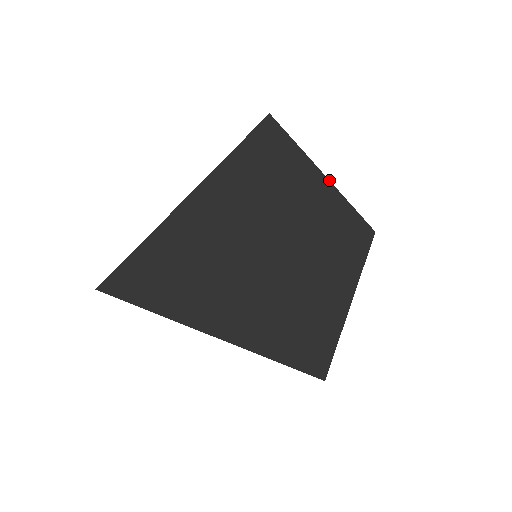
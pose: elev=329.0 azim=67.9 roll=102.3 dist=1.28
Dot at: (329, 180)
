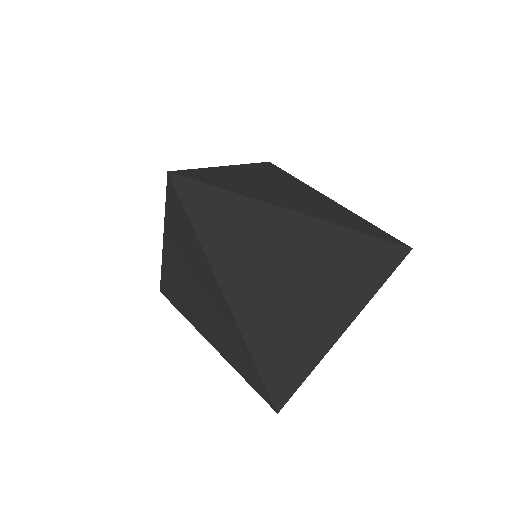
Dot at: (354, 213)
